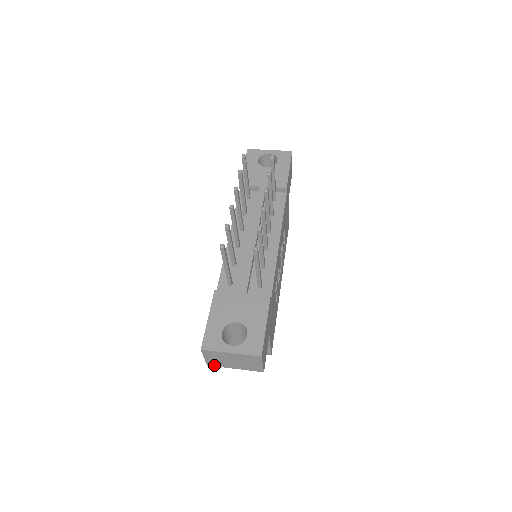
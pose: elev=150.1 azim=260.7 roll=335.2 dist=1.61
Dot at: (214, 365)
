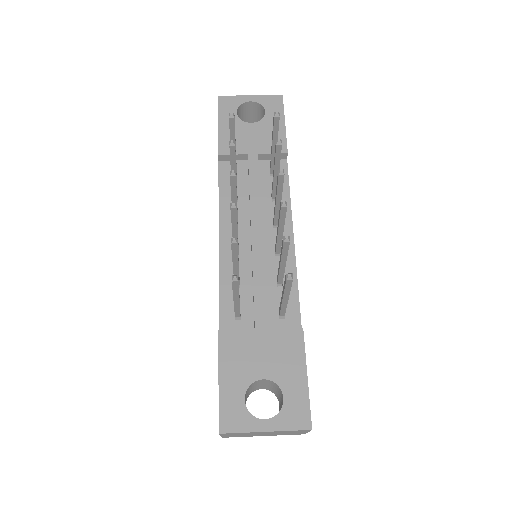
Dot at: occluded
